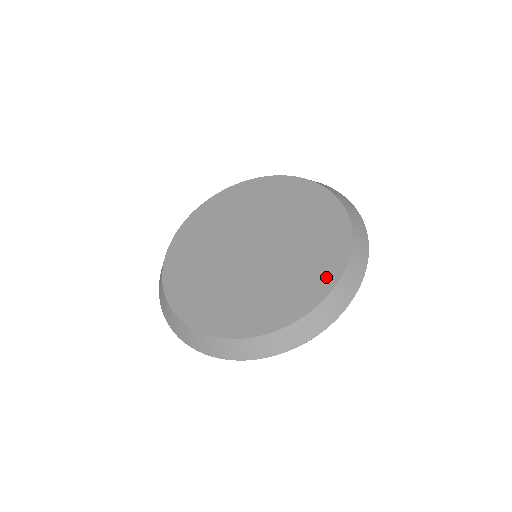
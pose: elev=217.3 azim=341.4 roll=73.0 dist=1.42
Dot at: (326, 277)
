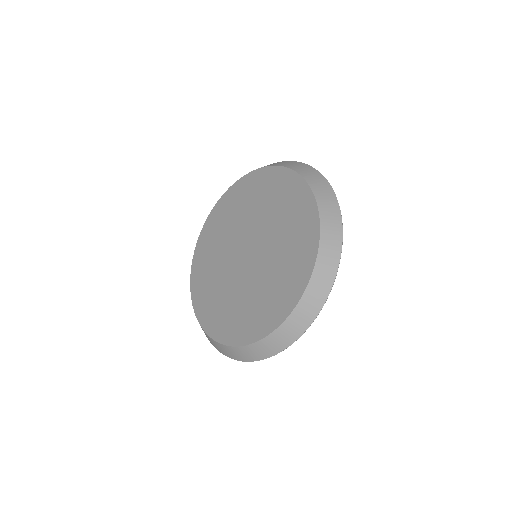
Dot at: (242, 334)
